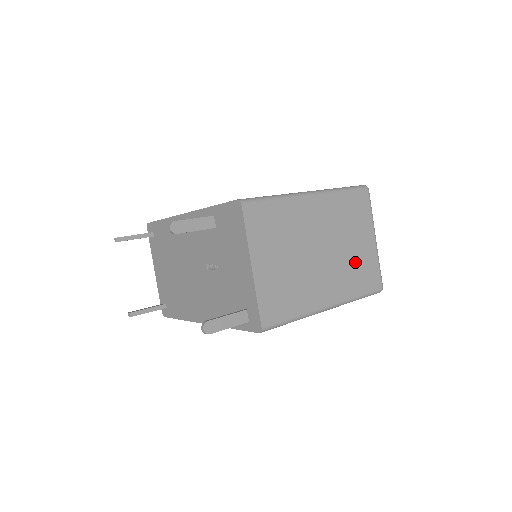
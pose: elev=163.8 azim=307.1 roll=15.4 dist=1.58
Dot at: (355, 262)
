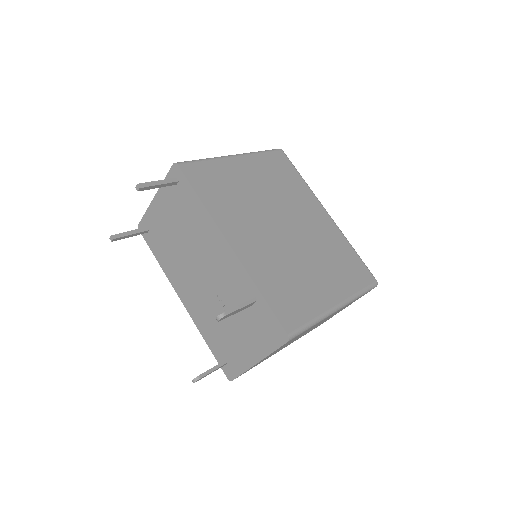
Dot at: occluded
